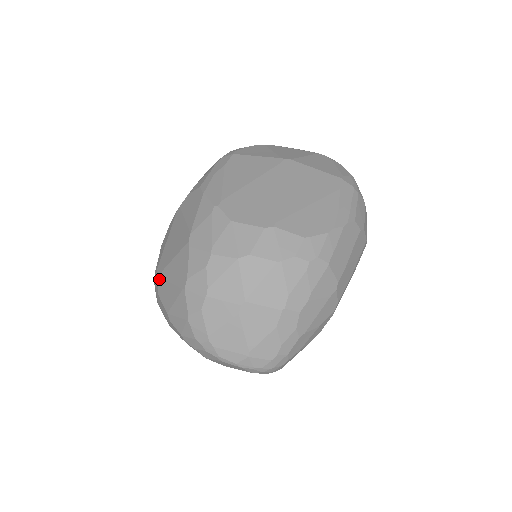
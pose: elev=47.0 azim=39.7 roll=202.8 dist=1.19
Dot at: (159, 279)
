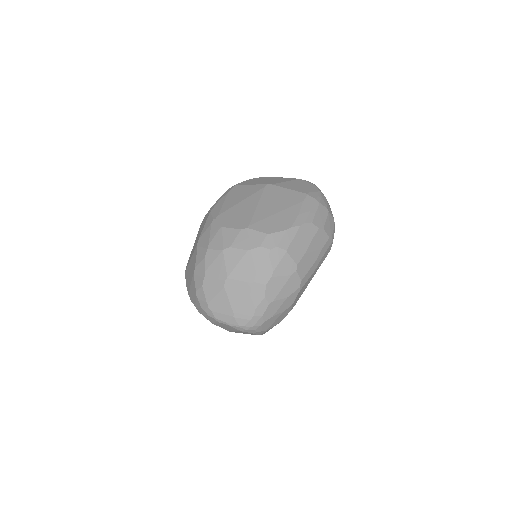
Dot at: (186, 273)
